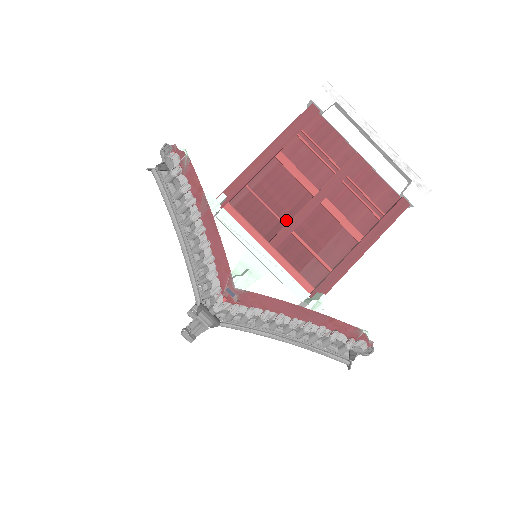
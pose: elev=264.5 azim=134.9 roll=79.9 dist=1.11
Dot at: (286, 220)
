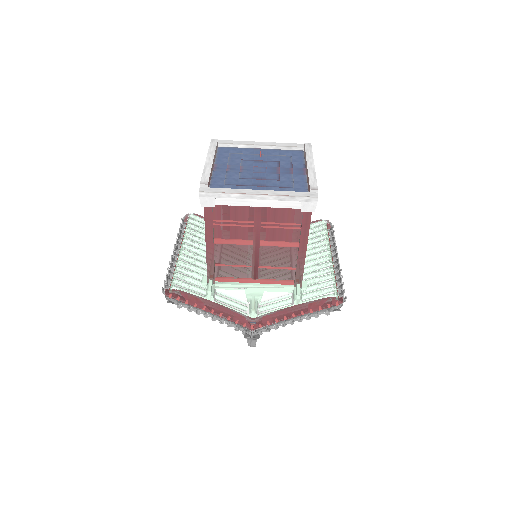
Dot at: (250, 264)
